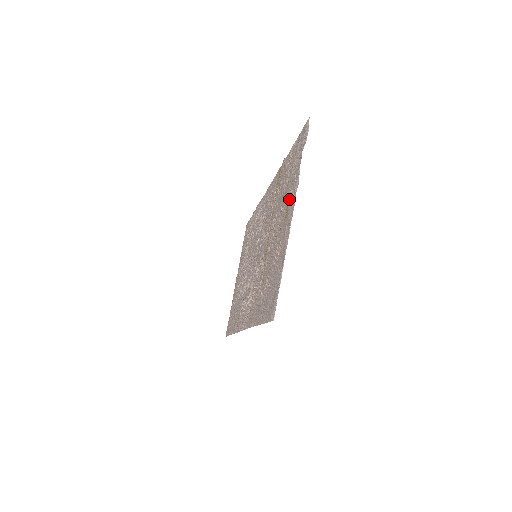
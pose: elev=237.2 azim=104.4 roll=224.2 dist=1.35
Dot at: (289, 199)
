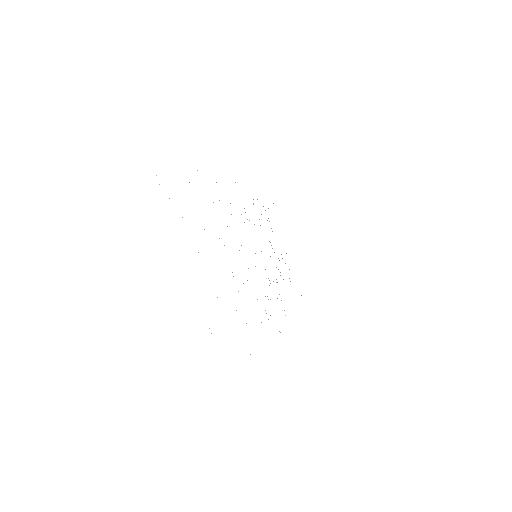
Dot at: occluded
